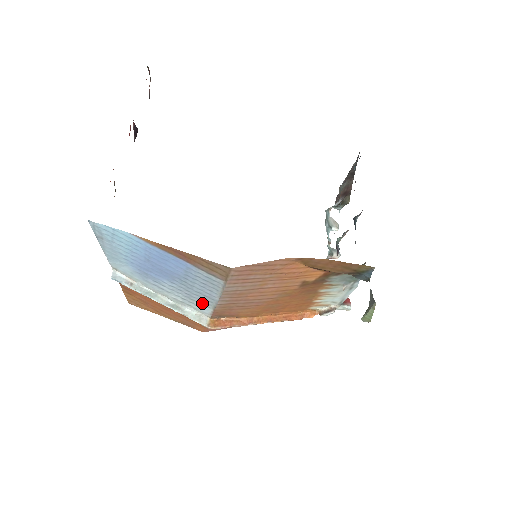
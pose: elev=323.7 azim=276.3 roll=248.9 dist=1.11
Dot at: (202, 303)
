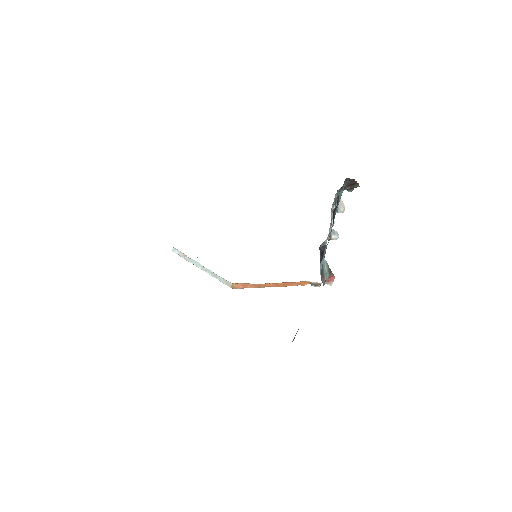
Dot at: occluded
